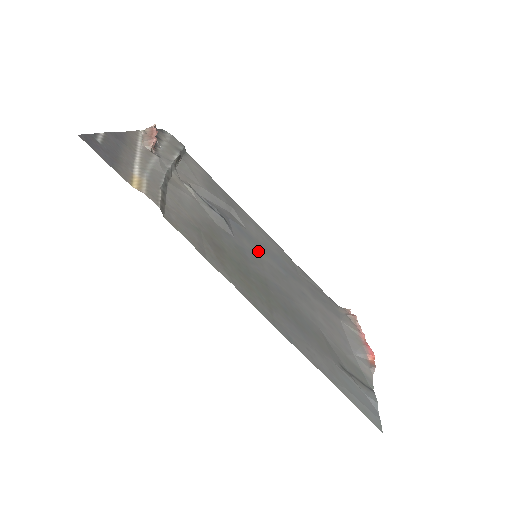
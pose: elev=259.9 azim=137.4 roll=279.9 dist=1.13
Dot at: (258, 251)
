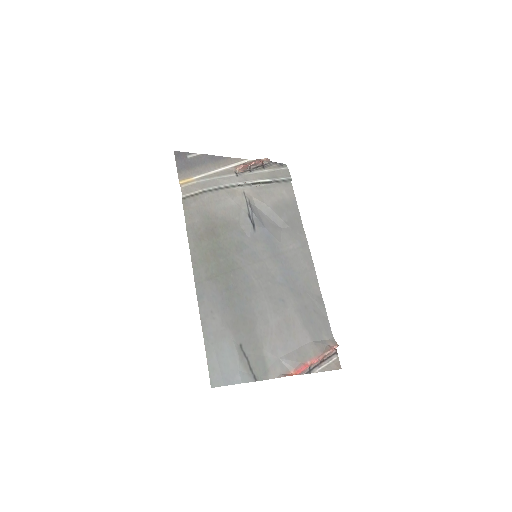
Dot at: (268, 256)
